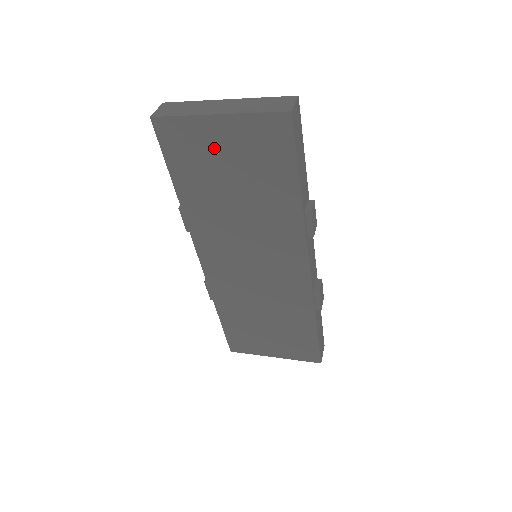
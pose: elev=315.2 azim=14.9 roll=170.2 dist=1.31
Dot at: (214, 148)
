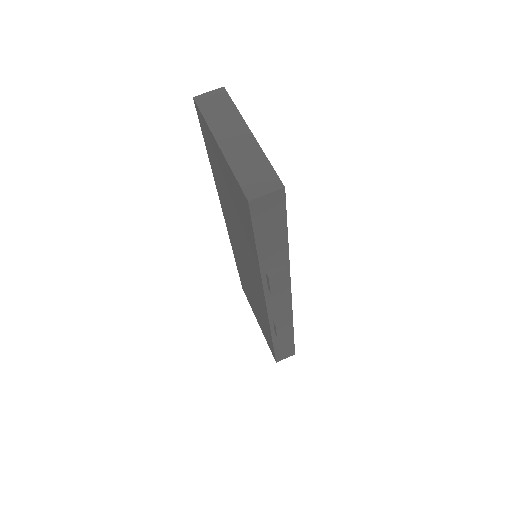
Dot at: (220, 164)
